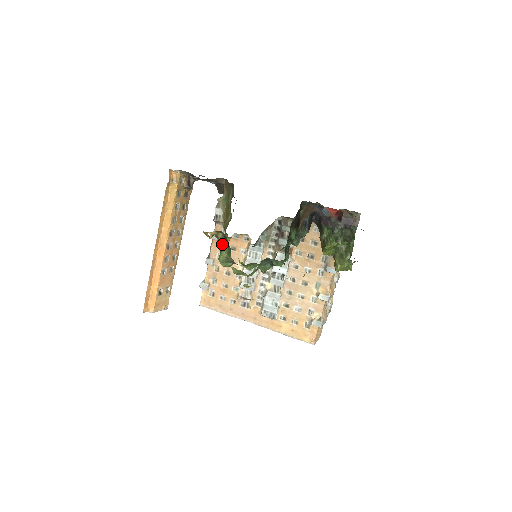
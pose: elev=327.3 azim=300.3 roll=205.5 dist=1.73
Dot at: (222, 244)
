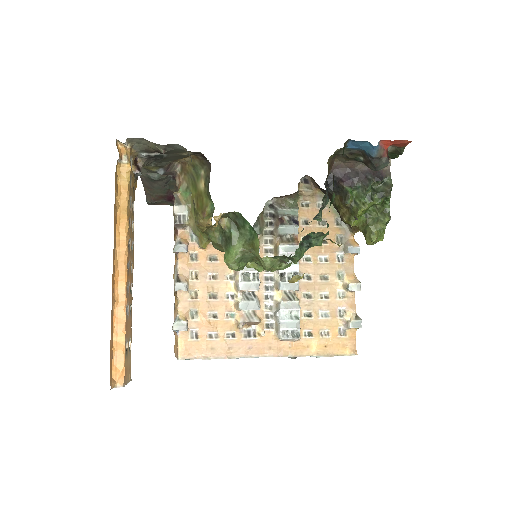
Dot at: (230, 234)
